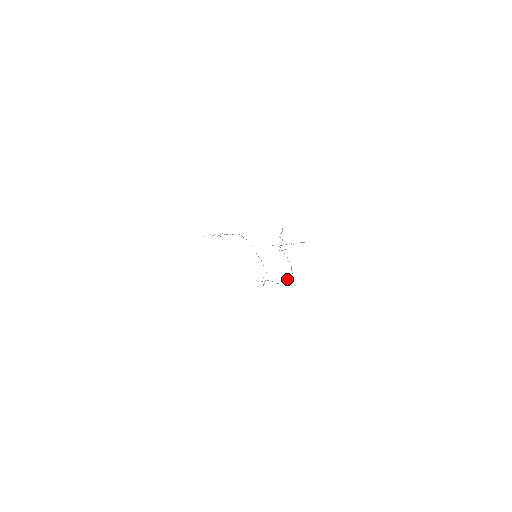
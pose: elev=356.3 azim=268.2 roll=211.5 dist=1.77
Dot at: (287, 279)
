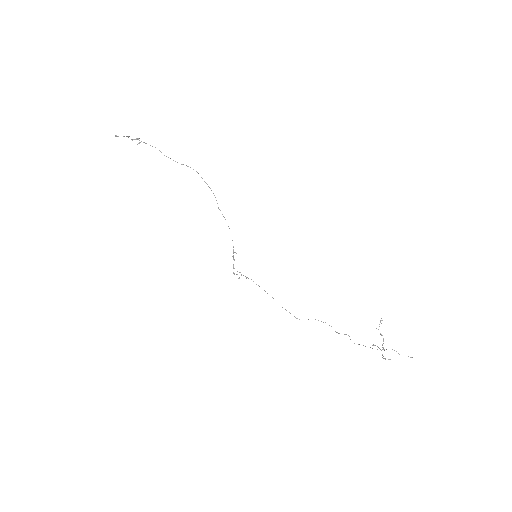
Dot at: occluded
